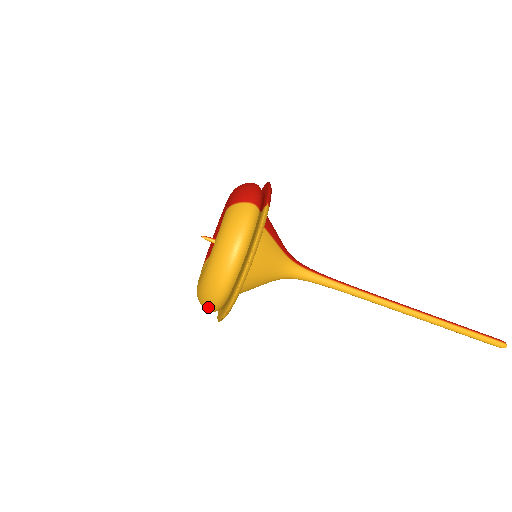
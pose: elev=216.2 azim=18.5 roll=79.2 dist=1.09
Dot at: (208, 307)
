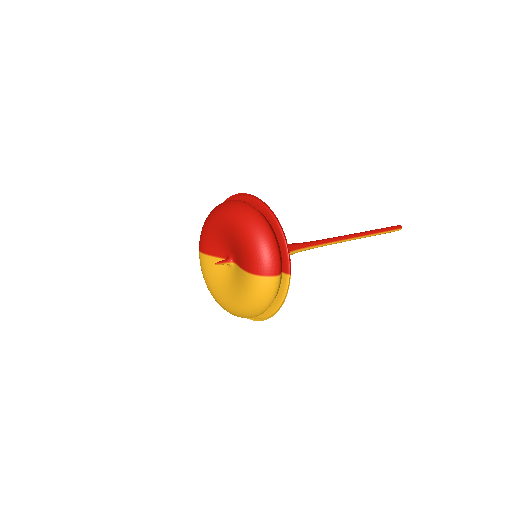
Dot at: occluded
